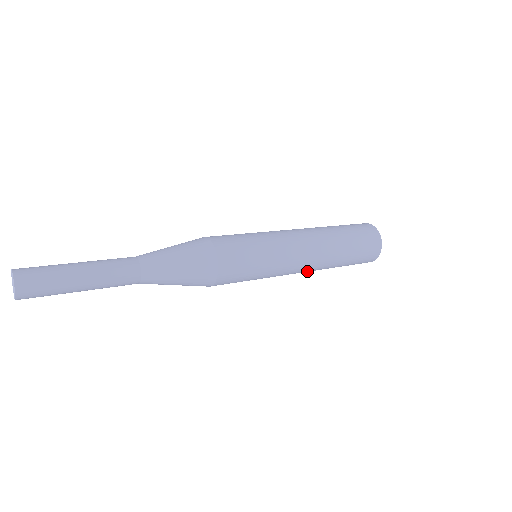
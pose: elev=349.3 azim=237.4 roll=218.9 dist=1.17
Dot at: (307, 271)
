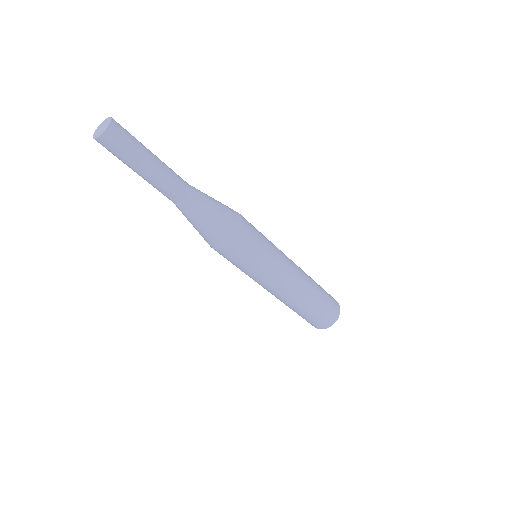
Dot at: (288, 294)
